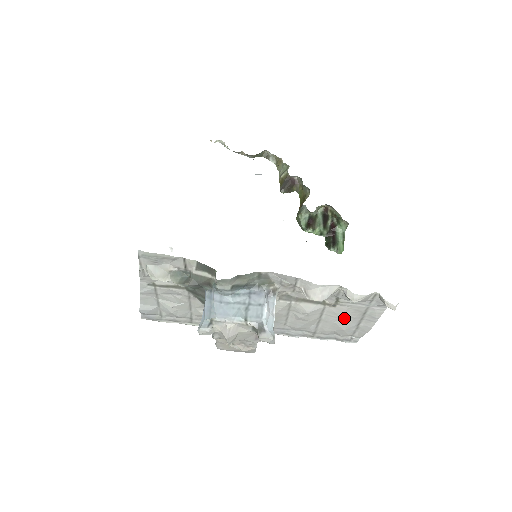
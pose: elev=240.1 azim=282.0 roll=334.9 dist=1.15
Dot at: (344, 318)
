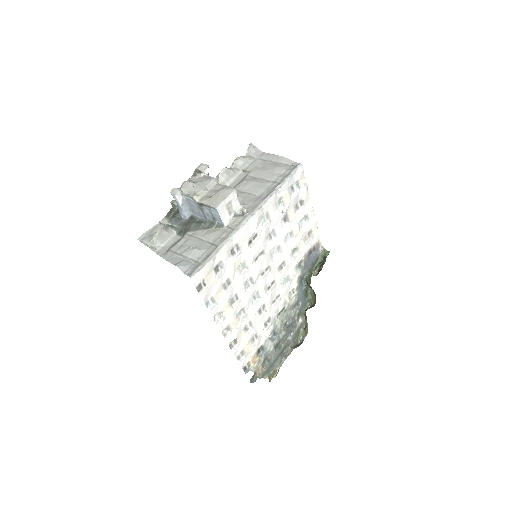
Dot at: (264, 168)
